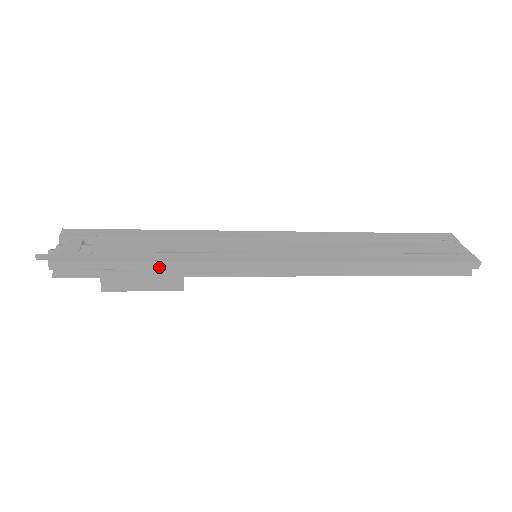
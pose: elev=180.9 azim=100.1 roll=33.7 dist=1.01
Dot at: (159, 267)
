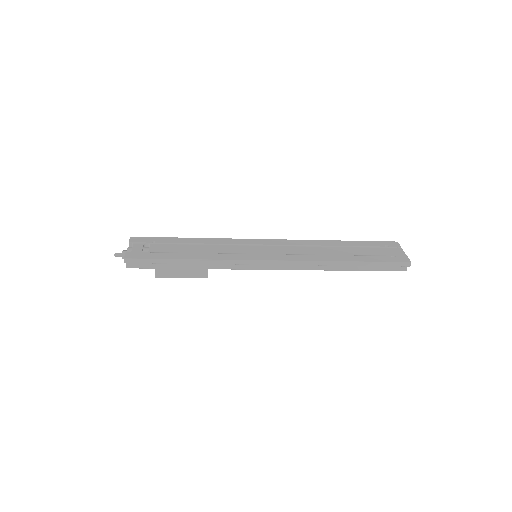
Dot at: (192, 262)
